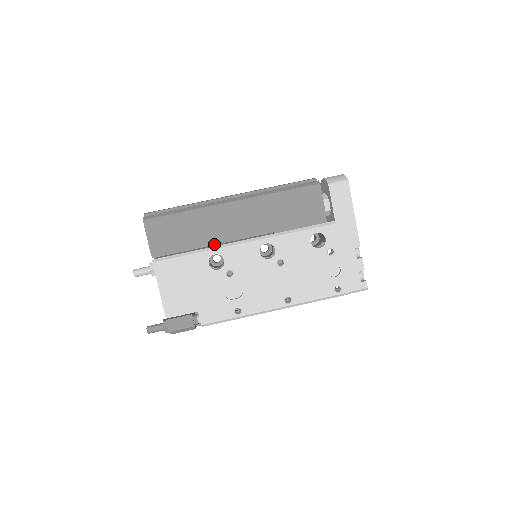
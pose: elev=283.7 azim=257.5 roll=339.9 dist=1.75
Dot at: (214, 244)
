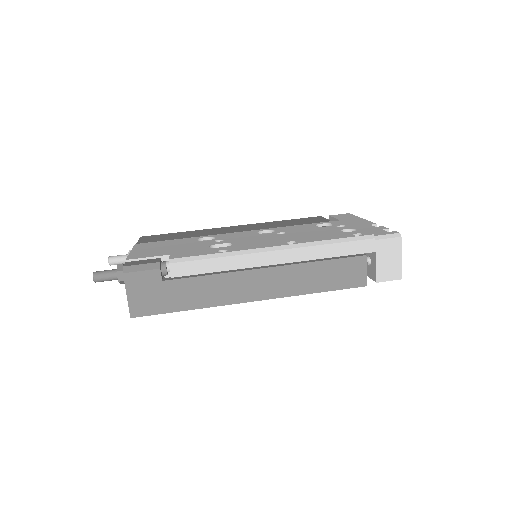
Dot at: occluded
